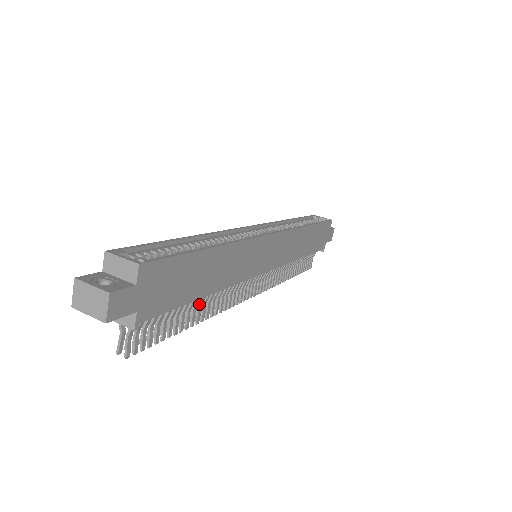
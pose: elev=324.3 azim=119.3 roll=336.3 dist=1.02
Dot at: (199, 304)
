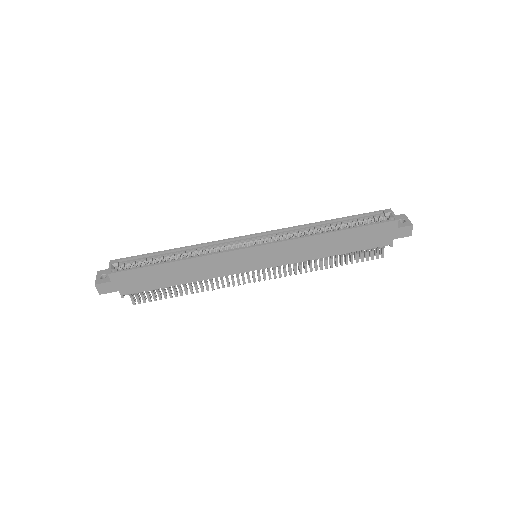
Dot at: occluded
